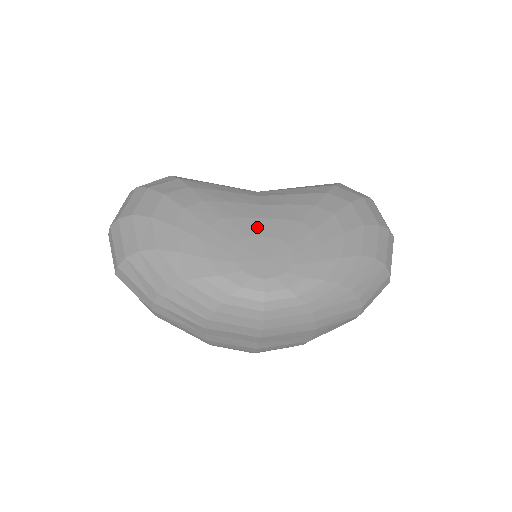
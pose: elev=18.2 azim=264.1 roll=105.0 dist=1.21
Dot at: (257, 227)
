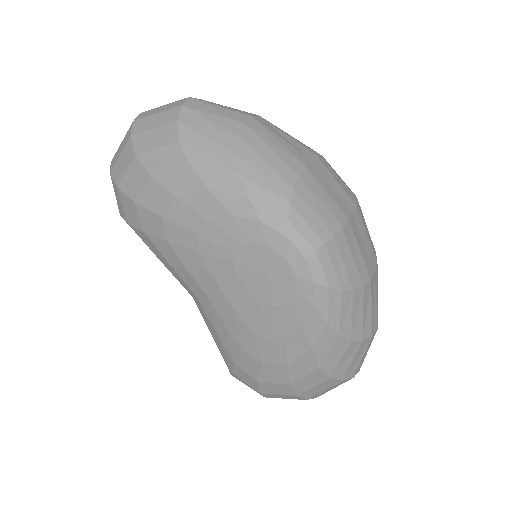
Dot at: occluded
